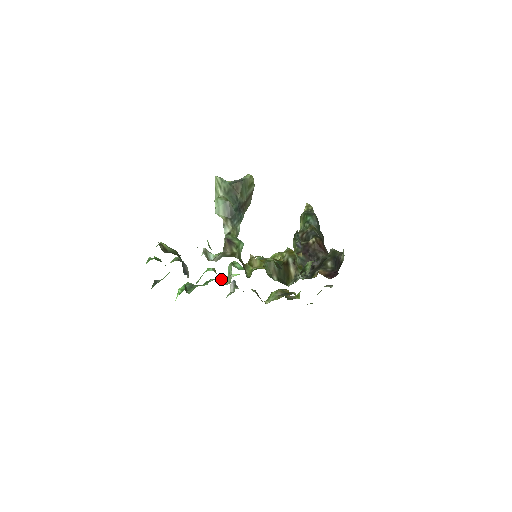
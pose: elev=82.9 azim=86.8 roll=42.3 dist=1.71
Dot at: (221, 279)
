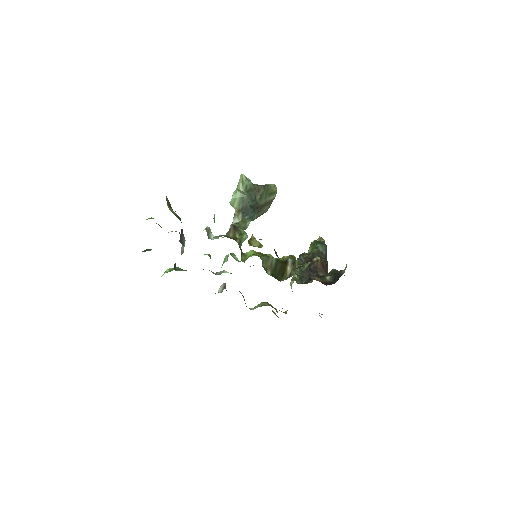
Dot at: occluded
